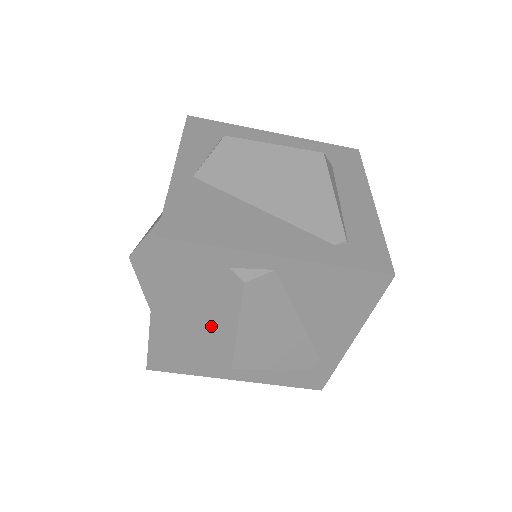
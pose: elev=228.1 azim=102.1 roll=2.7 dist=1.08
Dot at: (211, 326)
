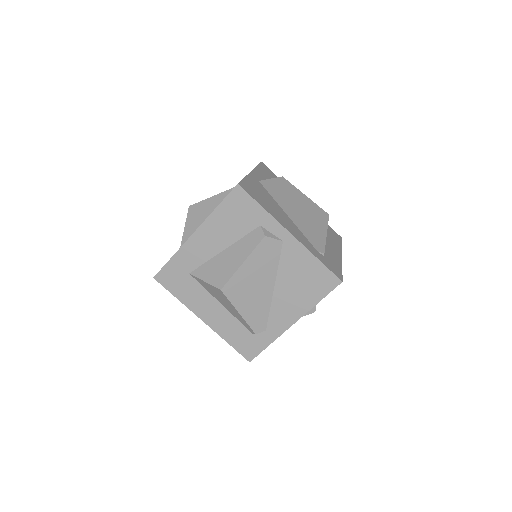
Dot at: (224, 259)
